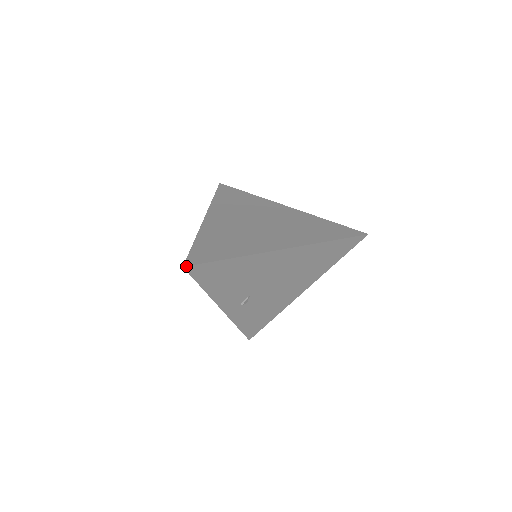
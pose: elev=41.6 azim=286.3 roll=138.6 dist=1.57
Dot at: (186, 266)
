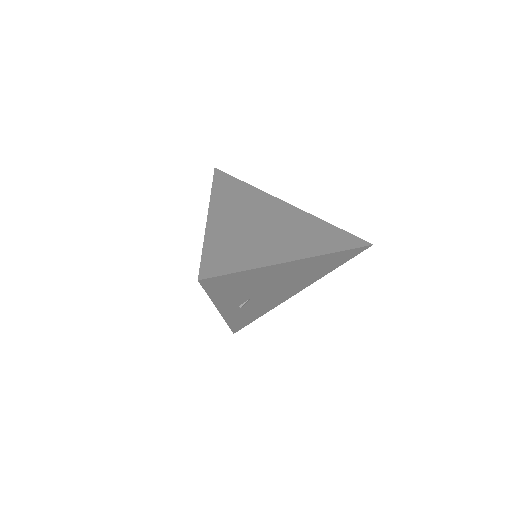
Dot at: (201, 279)
